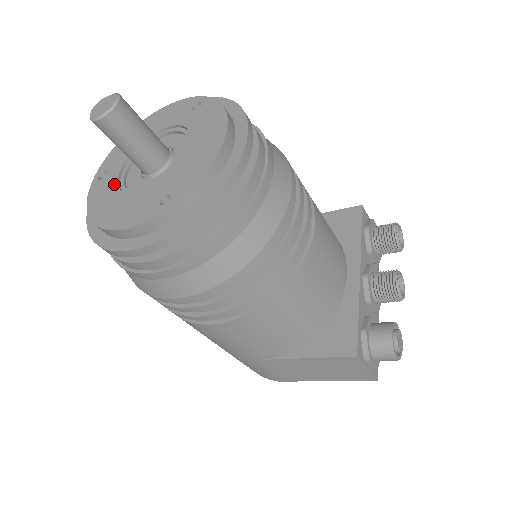
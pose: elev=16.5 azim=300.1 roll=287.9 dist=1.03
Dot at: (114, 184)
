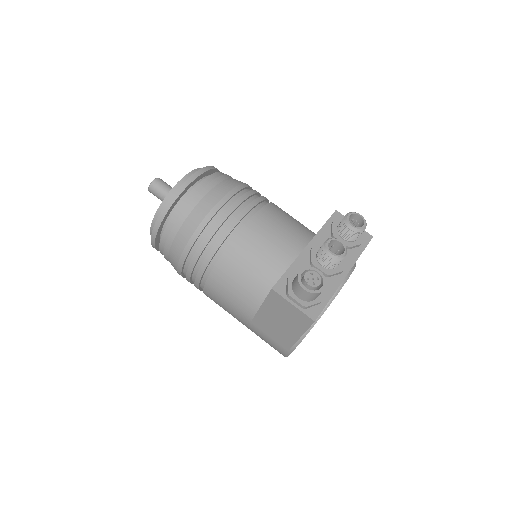
Dot at: occluded
